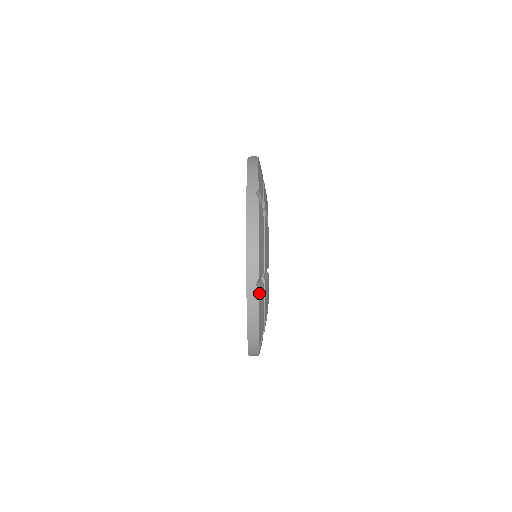
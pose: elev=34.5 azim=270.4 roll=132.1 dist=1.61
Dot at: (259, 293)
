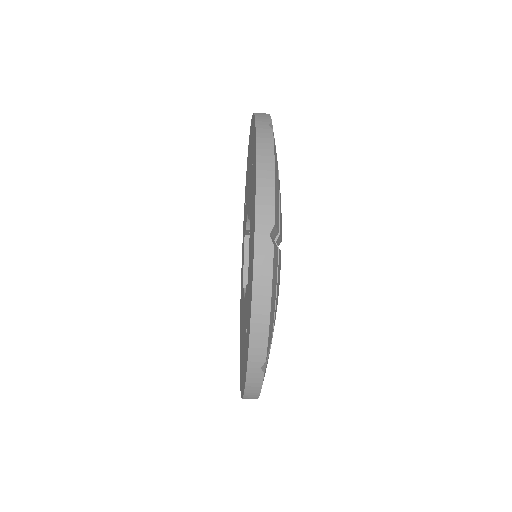
Dot at: (273, 251)
